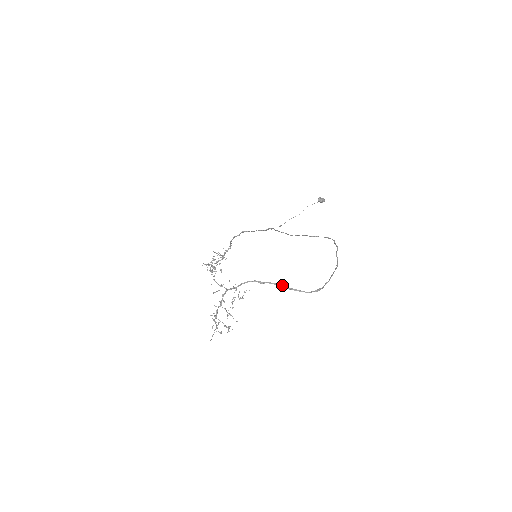
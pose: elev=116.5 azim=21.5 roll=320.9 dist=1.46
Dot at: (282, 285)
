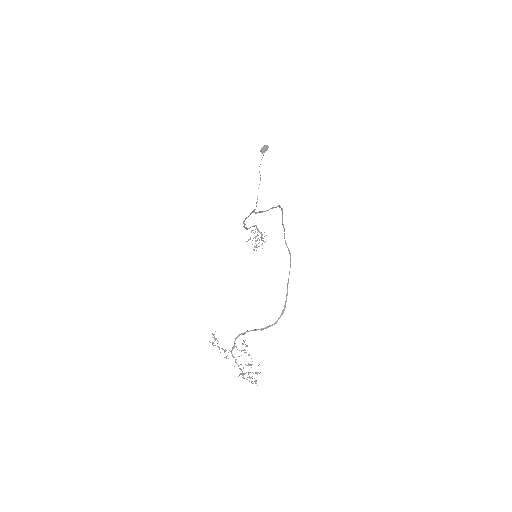
Dot at: (255, 329)
